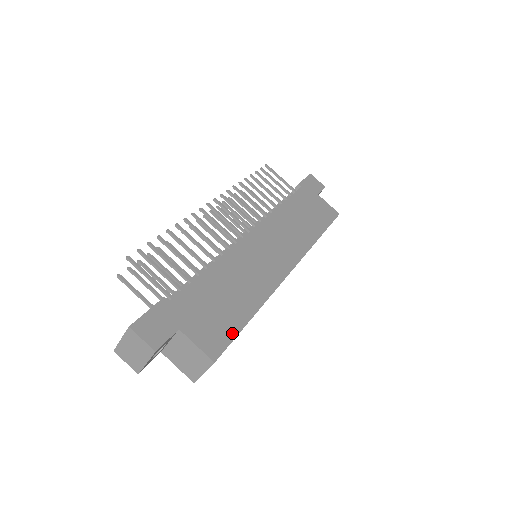
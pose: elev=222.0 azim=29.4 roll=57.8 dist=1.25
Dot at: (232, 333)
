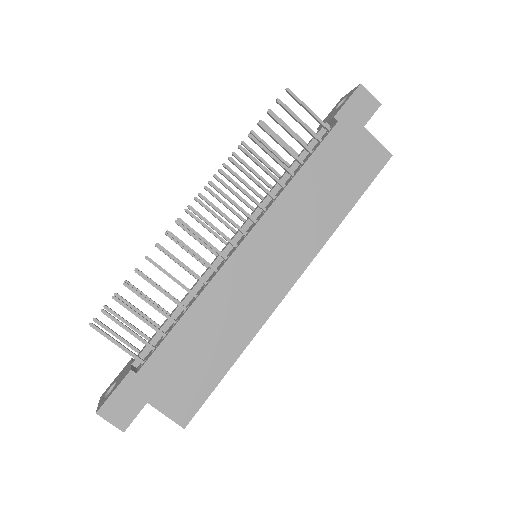
Dot at: (206, 392)
